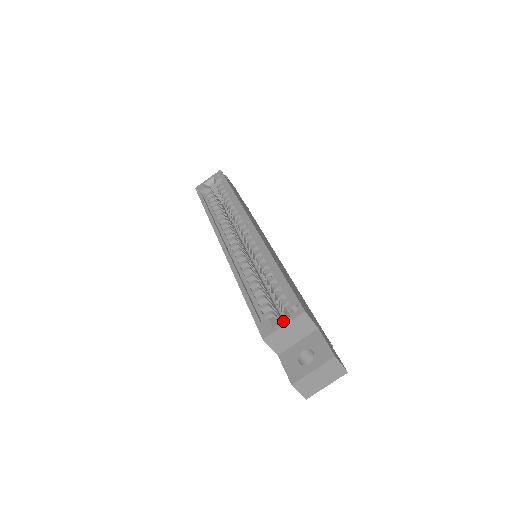
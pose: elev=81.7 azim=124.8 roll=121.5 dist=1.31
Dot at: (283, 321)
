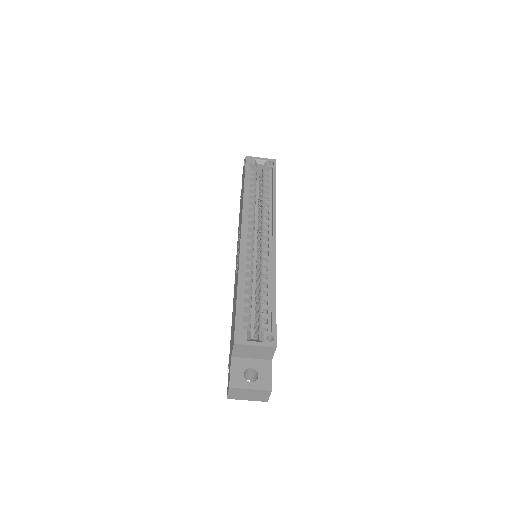
Dot at: (257, 342)
